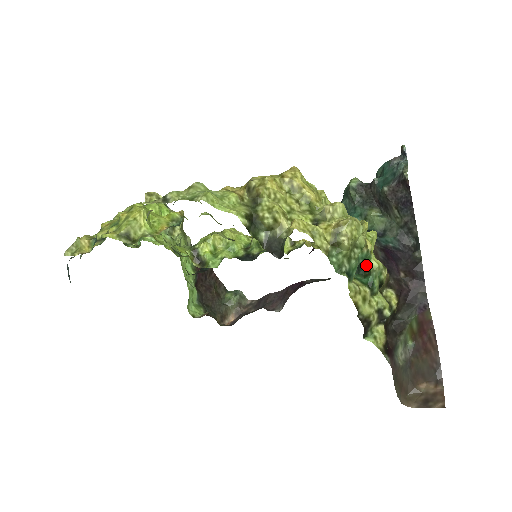
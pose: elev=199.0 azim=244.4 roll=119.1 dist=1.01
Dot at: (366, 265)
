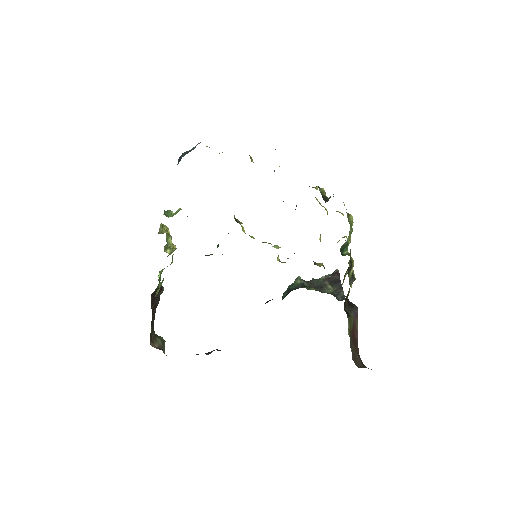
Dot at: (344, 252)
